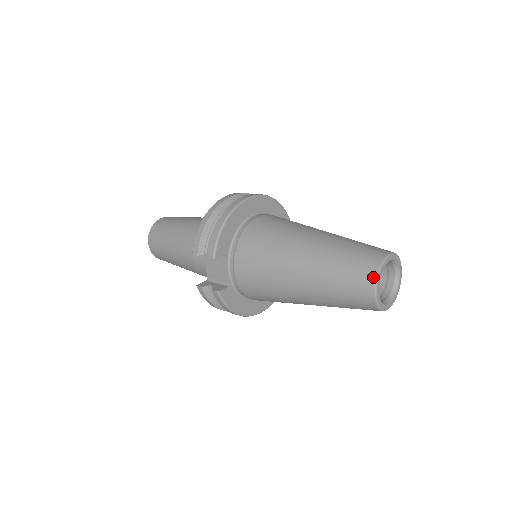
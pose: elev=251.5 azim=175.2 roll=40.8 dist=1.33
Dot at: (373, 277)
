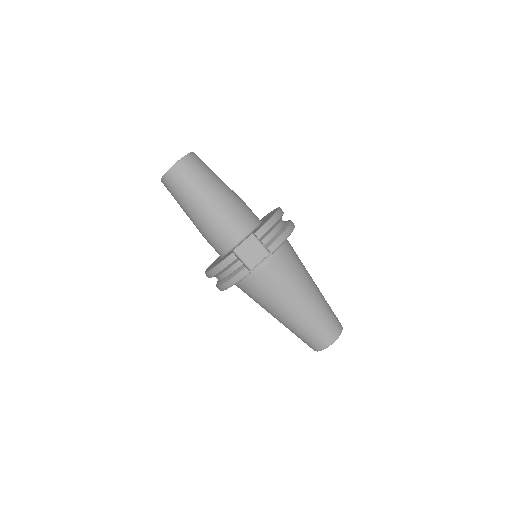
Dot at: (338, 335)
